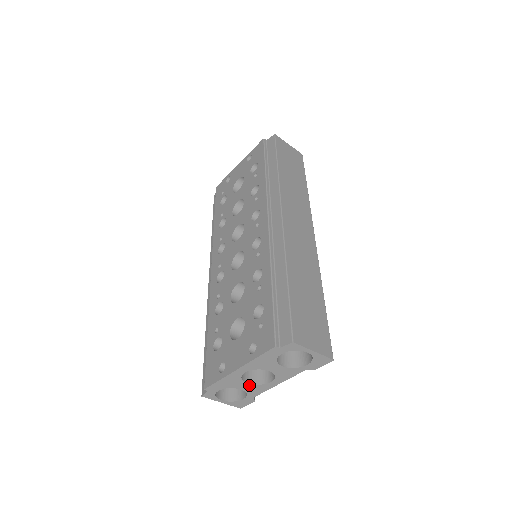
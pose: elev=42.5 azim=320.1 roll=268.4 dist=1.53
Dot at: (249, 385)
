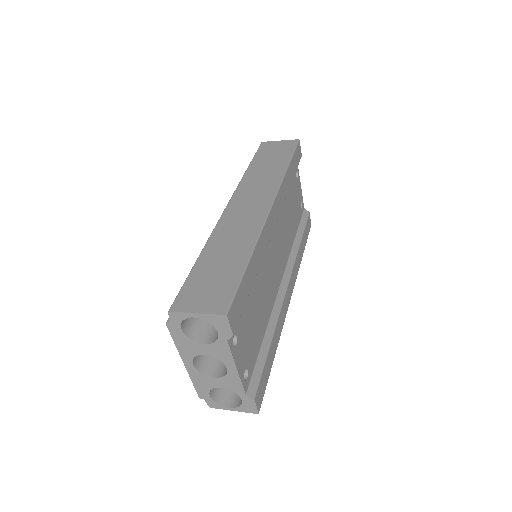
Dot at: (219, 379)
